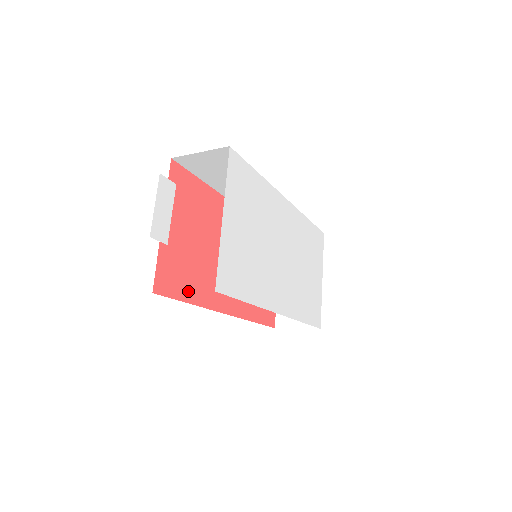
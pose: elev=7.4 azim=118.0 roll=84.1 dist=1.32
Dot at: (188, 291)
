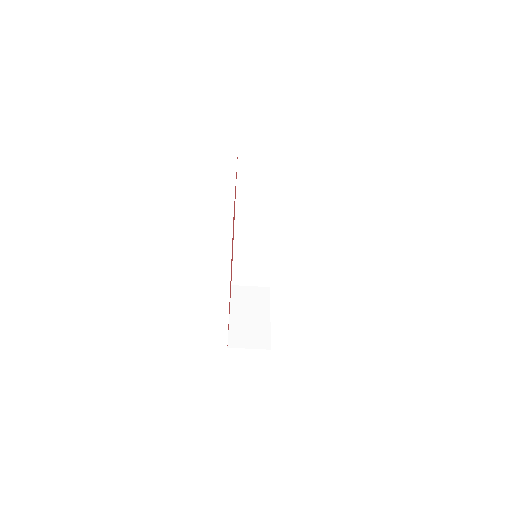
Dot at: (232, 240)
